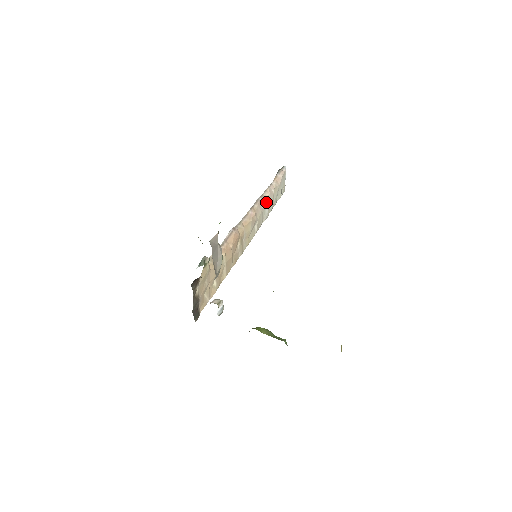
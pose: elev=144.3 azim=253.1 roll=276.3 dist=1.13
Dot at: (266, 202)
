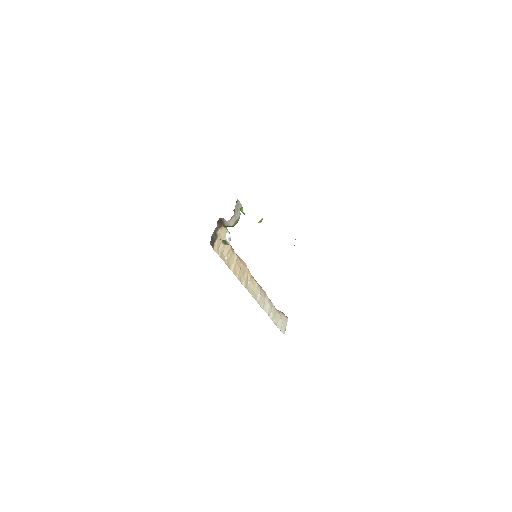
Dot at: (269, 302)
